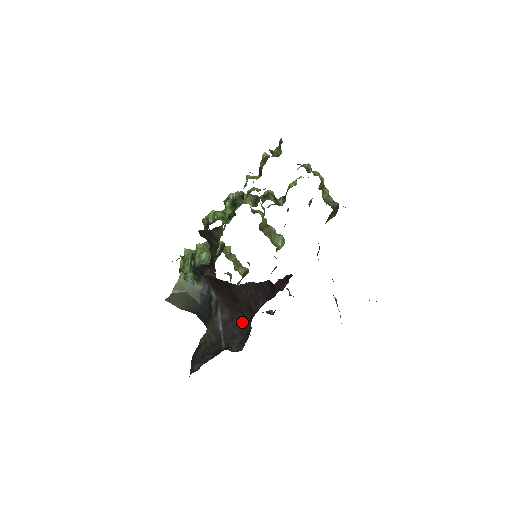
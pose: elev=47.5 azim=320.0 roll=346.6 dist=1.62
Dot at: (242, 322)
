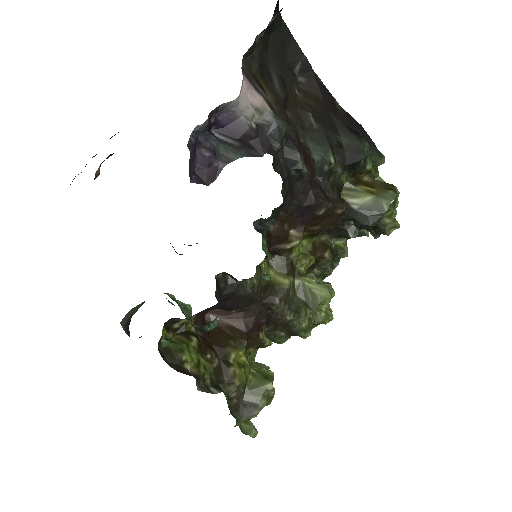
Dot at: occluded
